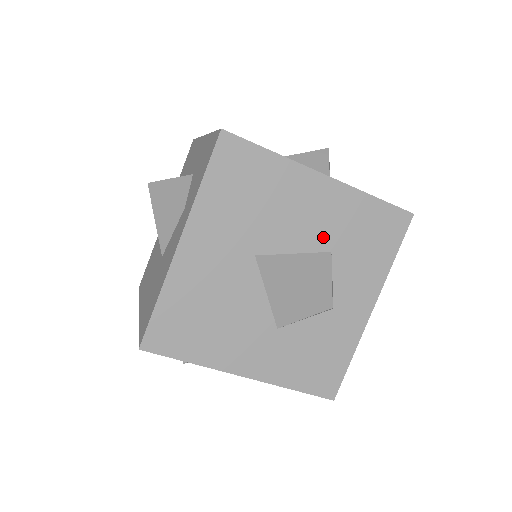
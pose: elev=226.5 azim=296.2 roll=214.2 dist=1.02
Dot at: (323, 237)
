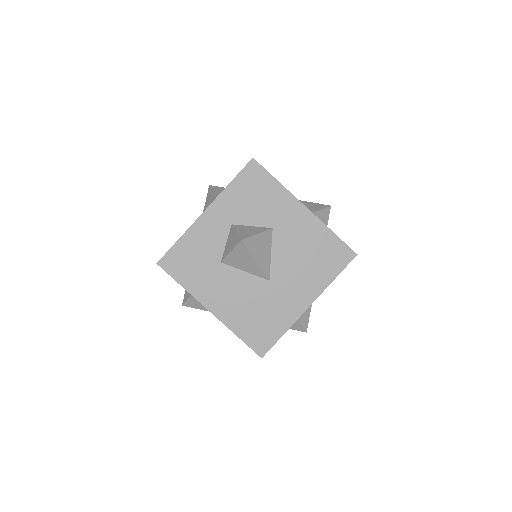
Dot at: occluded
